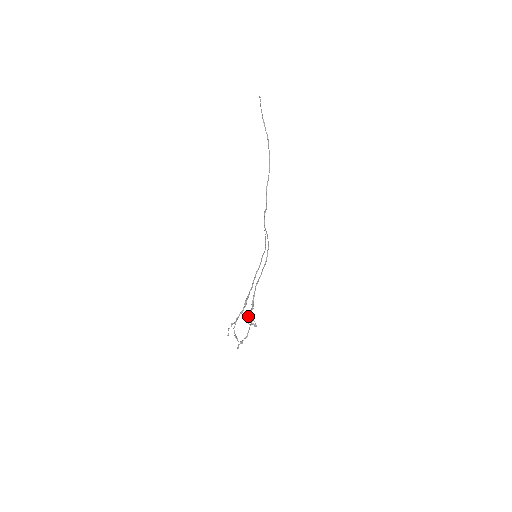
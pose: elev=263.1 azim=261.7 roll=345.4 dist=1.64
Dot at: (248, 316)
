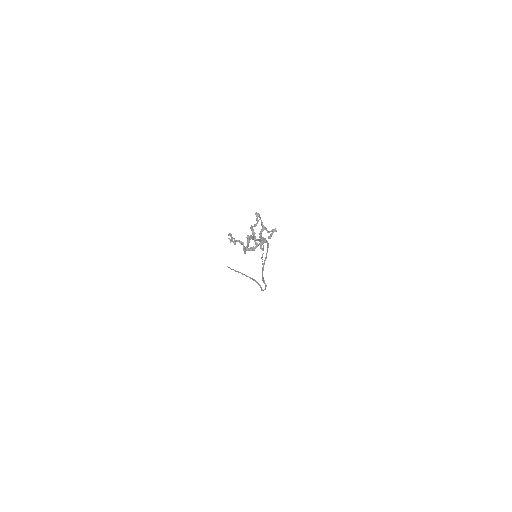
Dot at: occluded
